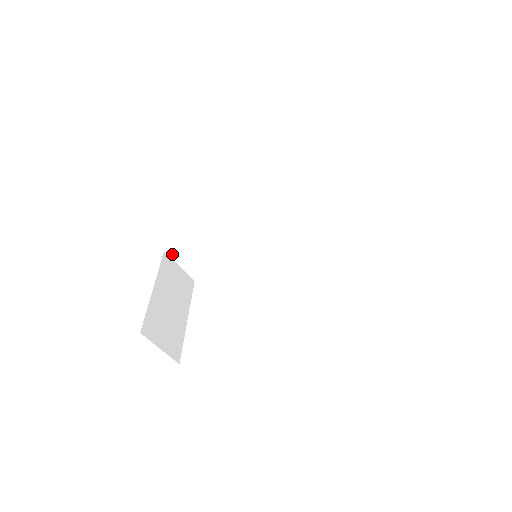
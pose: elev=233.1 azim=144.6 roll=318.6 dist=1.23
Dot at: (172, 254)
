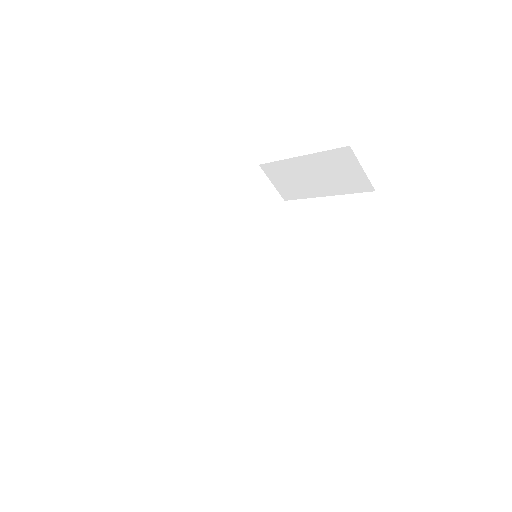
Dot at: (139, 326)
